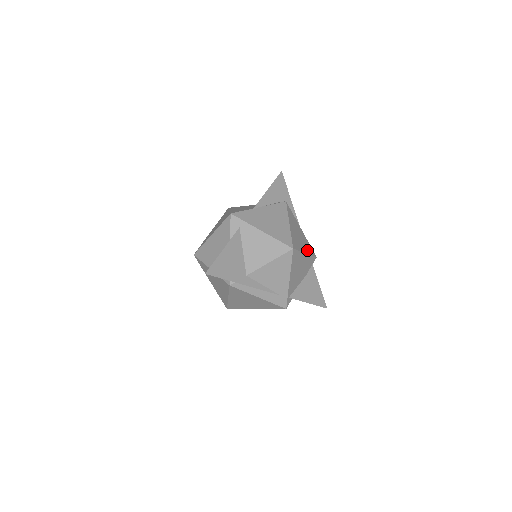
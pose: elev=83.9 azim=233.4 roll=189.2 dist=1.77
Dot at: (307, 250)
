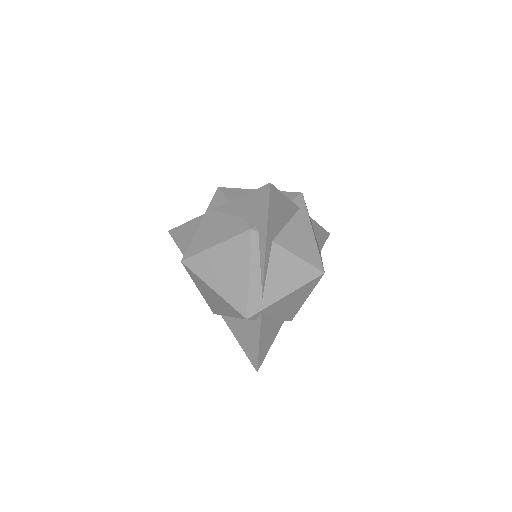
Dot at: occluded
